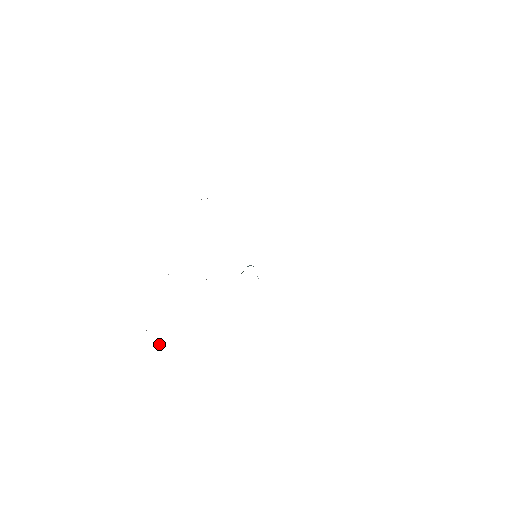
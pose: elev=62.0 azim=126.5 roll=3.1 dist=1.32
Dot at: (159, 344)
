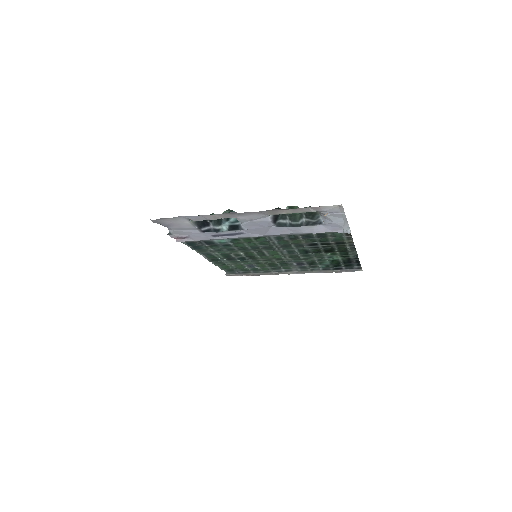
Dot at: occluded
